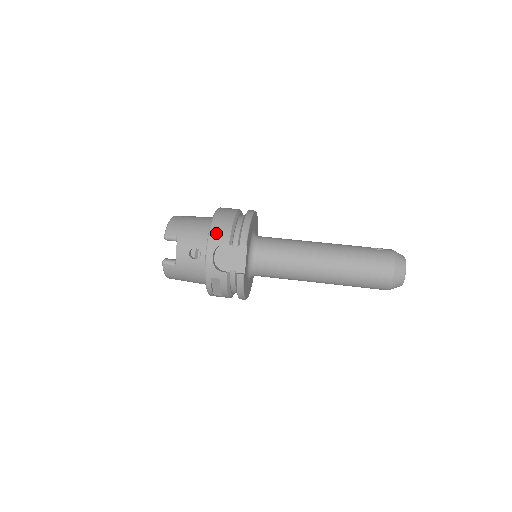
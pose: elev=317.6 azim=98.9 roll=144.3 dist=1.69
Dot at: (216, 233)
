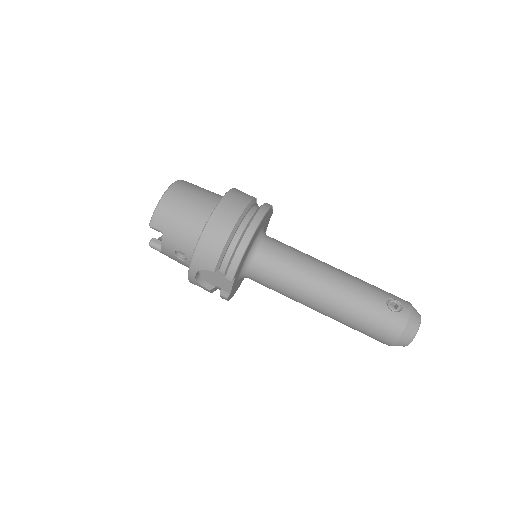
Dot at: (202, 255)
